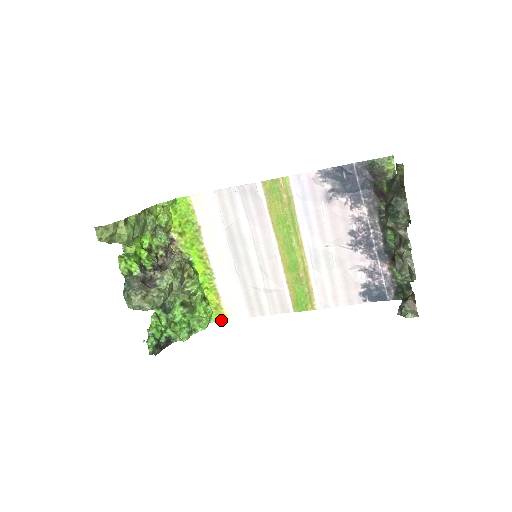
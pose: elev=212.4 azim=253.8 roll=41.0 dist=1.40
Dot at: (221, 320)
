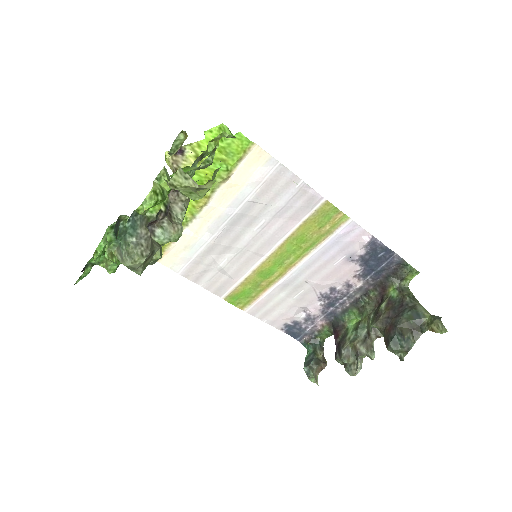
Dot at: occluded
